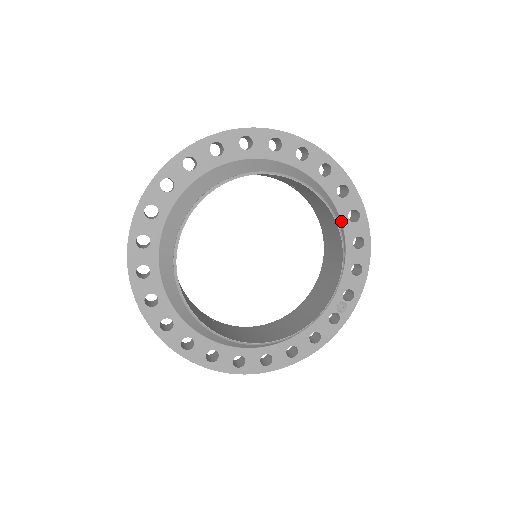
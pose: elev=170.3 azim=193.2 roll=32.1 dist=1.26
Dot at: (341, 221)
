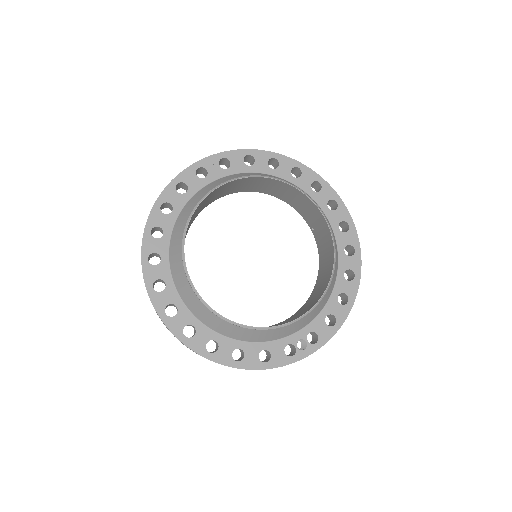
Dot at: (337, 272)
